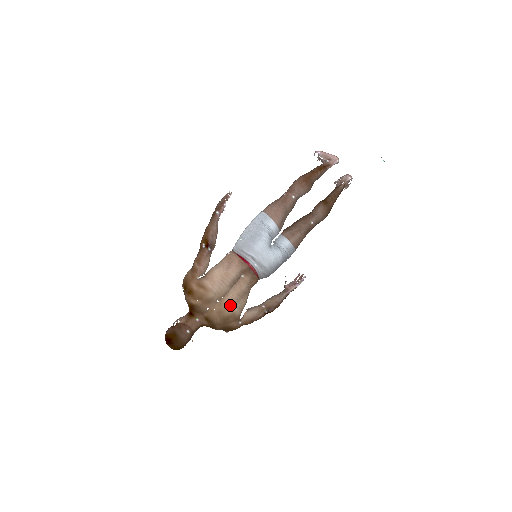
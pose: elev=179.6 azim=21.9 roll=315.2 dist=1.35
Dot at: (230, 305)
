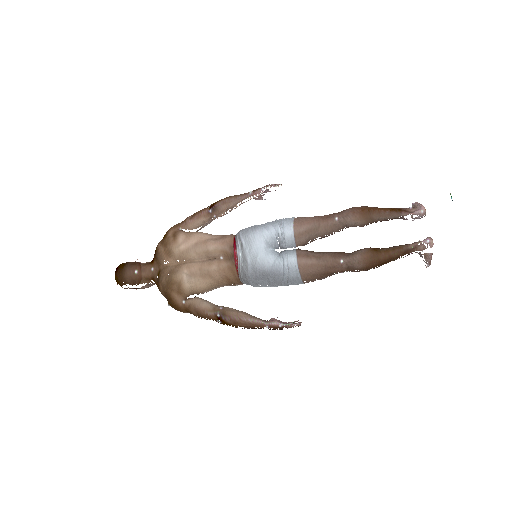
Dot at: (184, 272)
